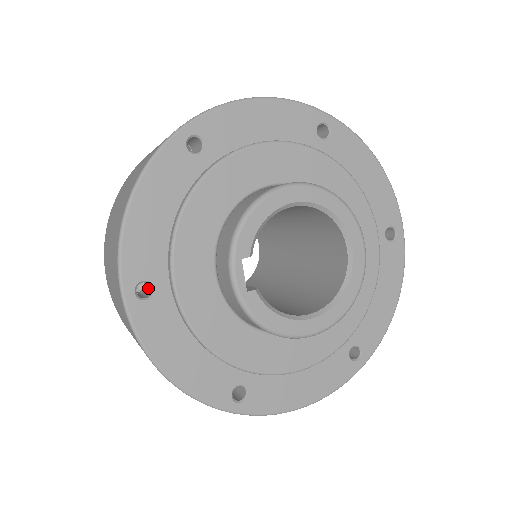
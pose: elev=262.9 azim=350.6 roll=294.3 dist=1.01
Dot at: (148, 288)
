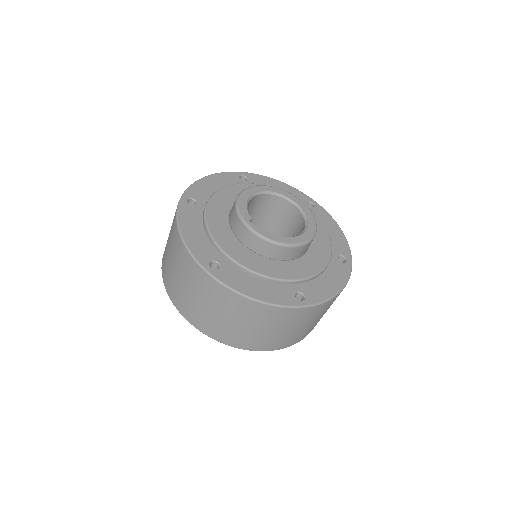
Dot at: occluded
